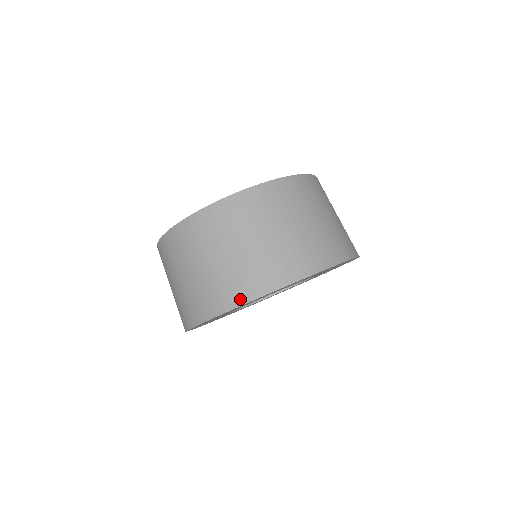
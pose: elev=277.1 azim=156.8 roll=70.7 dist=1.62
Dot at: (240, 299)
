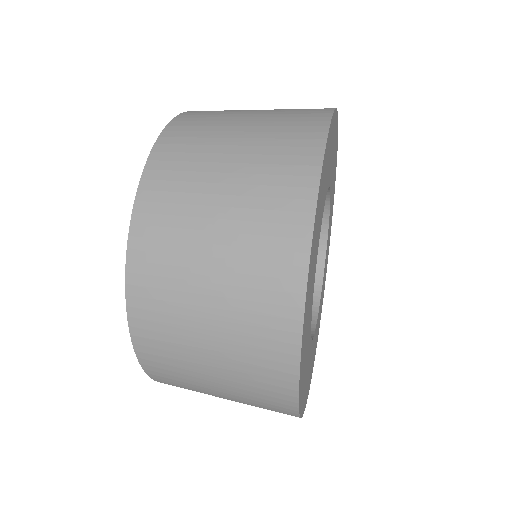
Dot at: occluded
